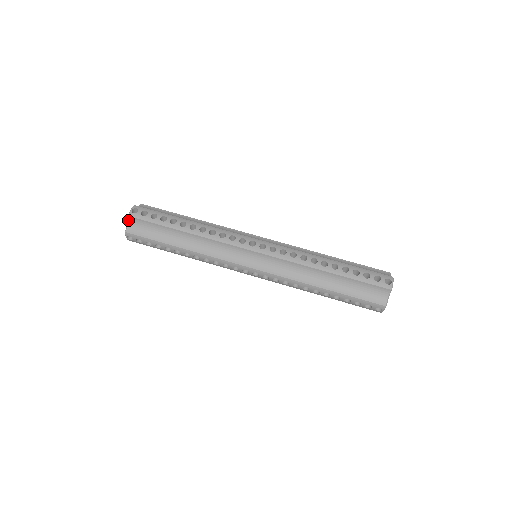
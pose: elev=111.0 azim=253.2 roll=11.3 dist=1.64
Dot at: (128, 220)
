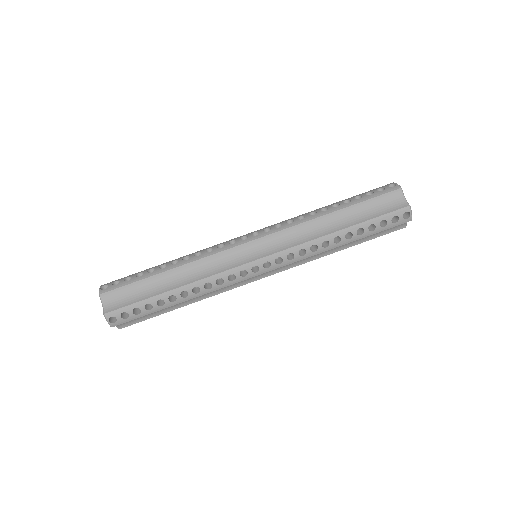
Dot at: (113, 326)
